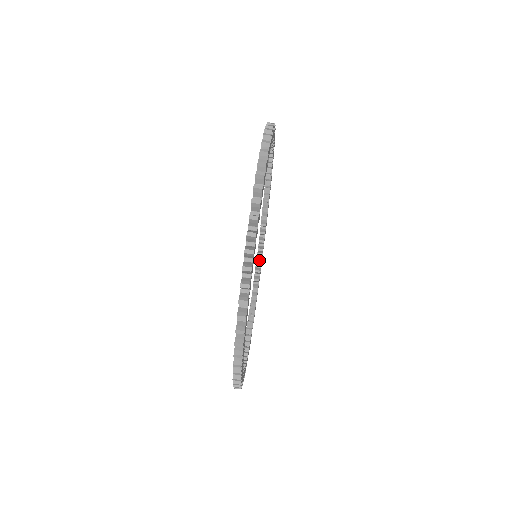
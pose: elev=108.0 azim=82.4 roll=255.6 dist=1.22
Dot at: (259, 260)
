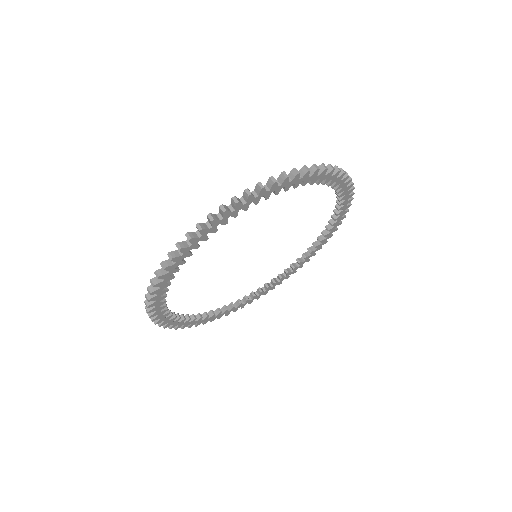
Dot at: (210, 314)
